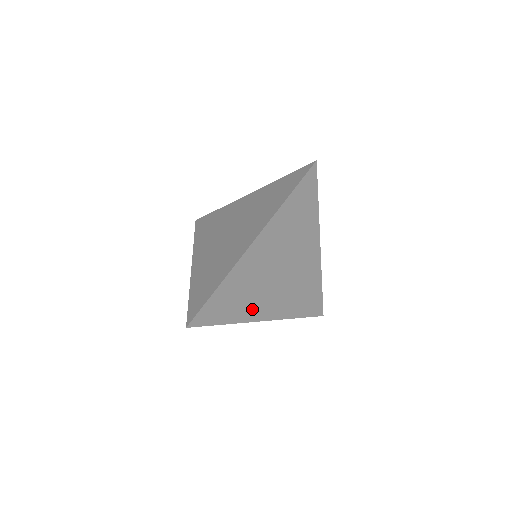
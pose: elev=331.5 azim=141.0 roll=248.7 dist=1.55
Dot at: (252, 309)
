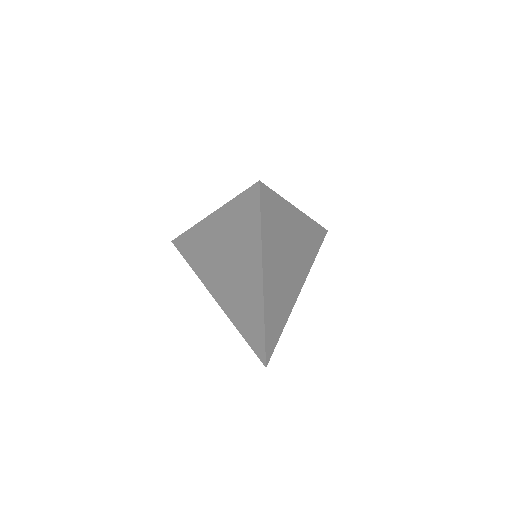
Dot at: (289, 302)
